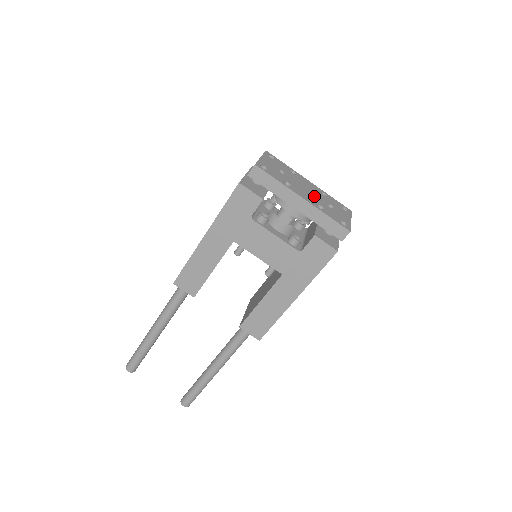
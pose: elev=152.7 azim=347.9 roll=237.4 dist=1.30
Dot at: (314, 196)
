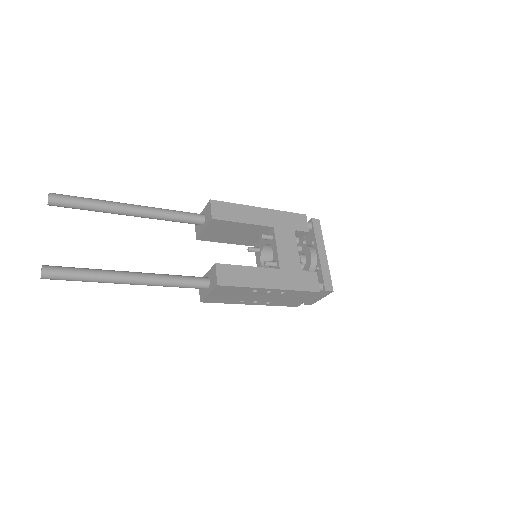
Dot at: occluded
